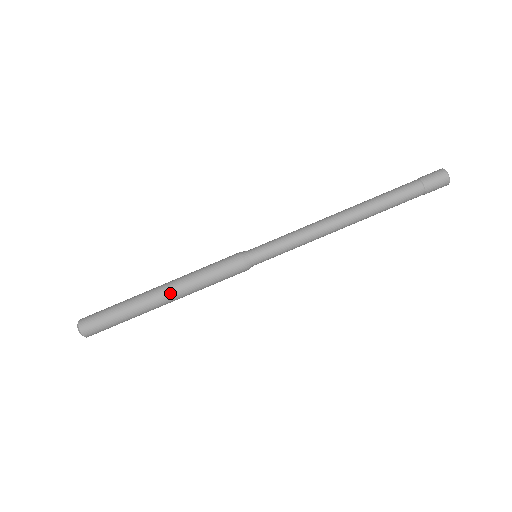
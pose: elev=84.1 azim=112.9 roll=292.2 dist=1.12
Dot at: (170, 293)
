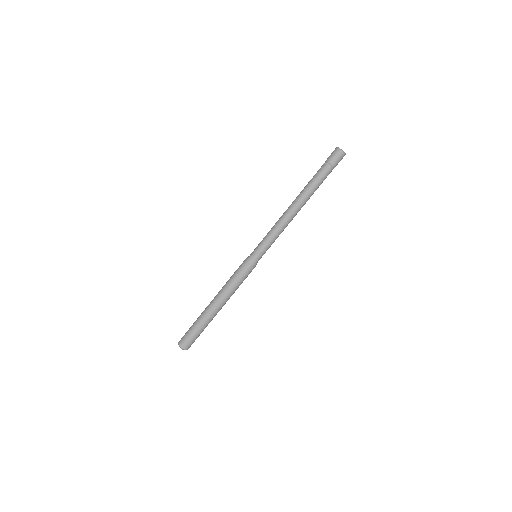
Dot at: (218, 301)
